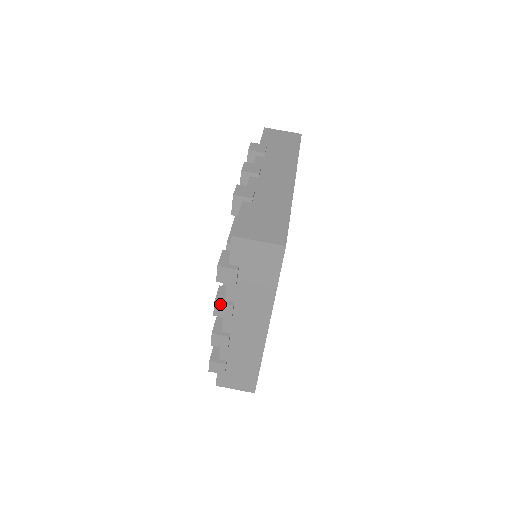
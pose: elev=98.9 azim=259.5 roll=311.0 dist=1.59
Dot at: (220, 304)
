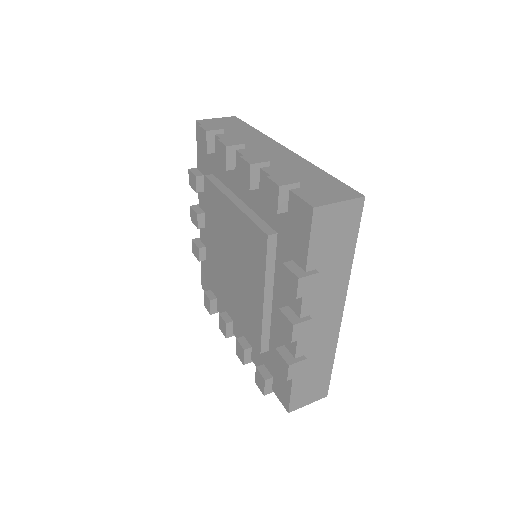
Dot at: (224, 140)
